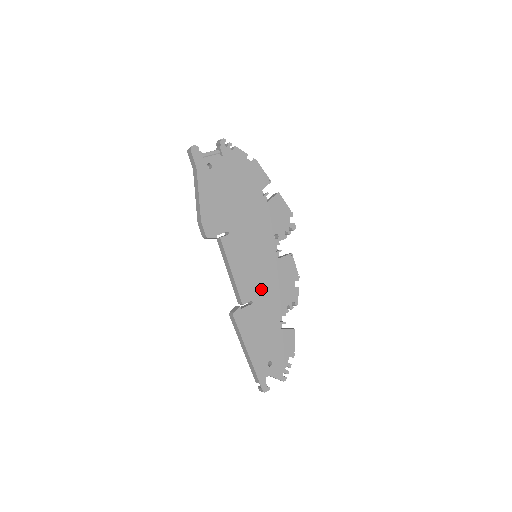
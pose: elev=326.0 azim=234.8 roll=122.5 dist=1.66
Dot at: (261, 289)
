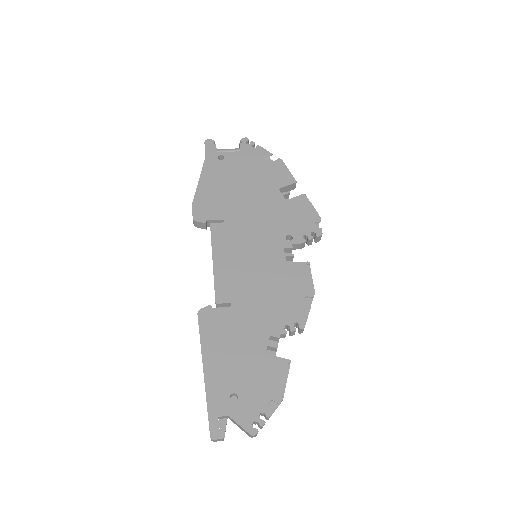
Dot at: (249, 292)
